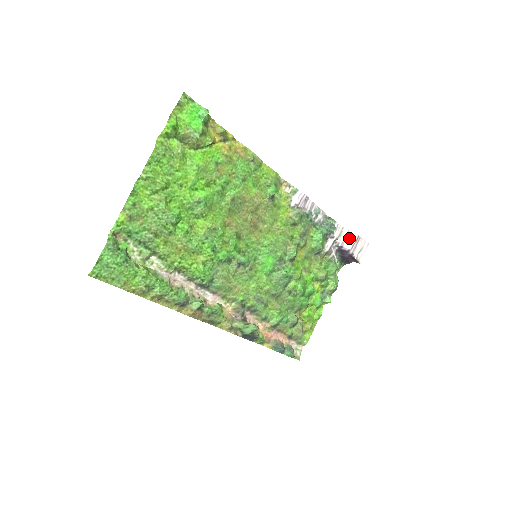
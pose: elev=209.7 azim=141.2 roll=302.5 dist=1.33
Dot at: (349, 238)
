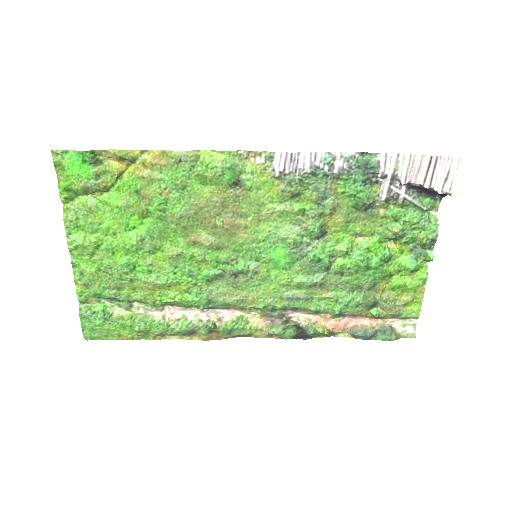
Dot at: (416, 166)
